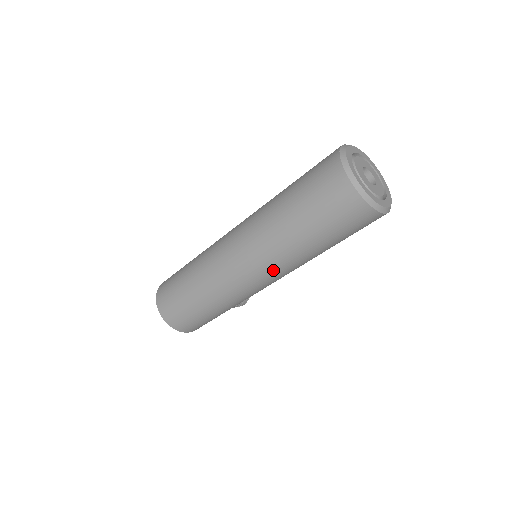
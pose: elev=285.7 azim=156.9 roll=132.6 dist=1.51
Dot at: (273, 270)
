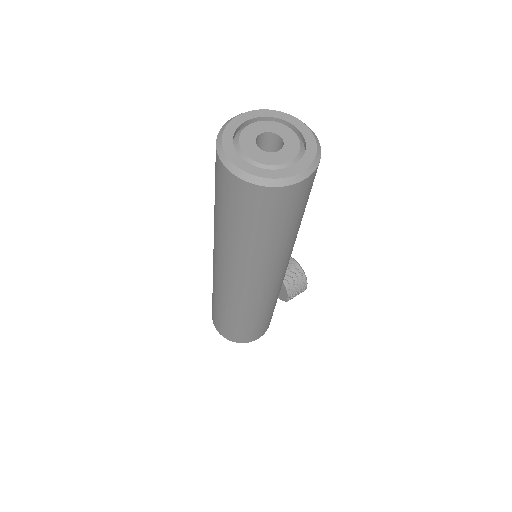
Dot at: (256, 276)
